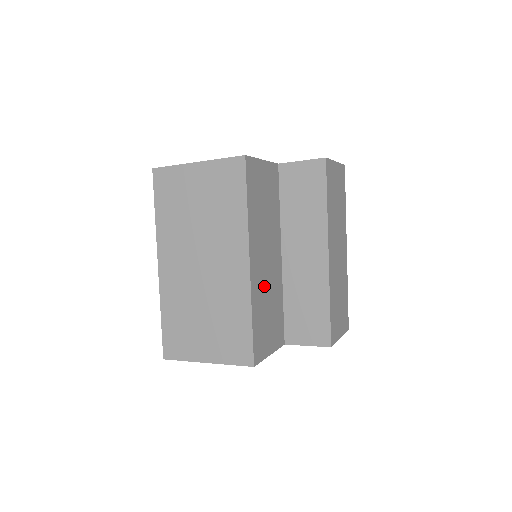
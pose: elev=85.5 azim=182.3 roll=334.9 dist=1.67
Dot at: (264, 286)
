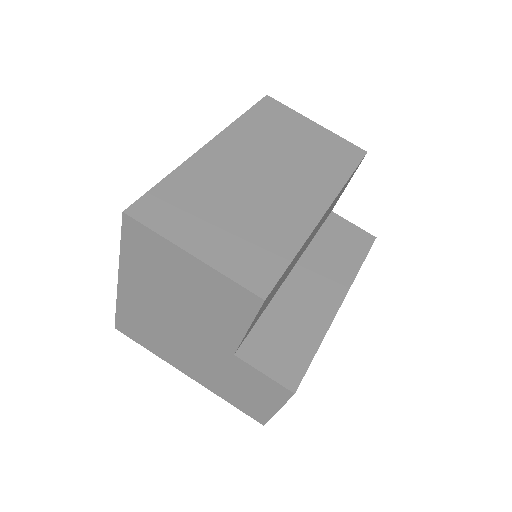
Dot at: (297, 257)
